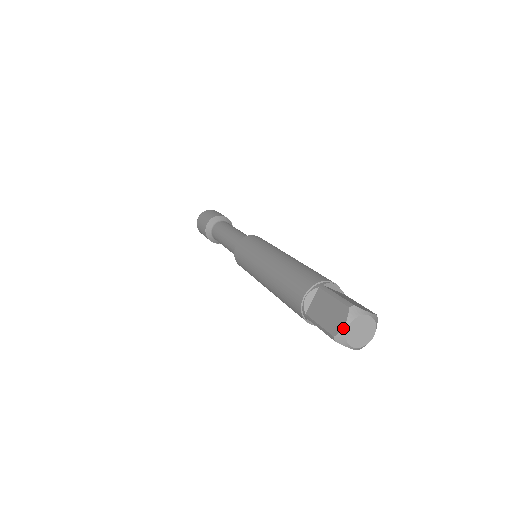
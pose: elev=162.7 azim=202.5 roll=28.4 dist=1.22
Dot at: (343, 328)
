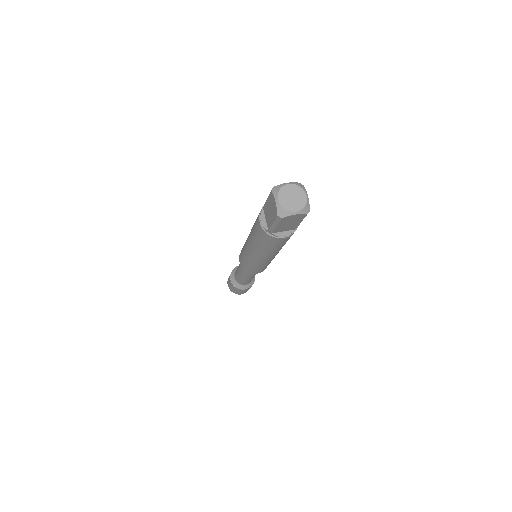
Dot at: (285, 183)
